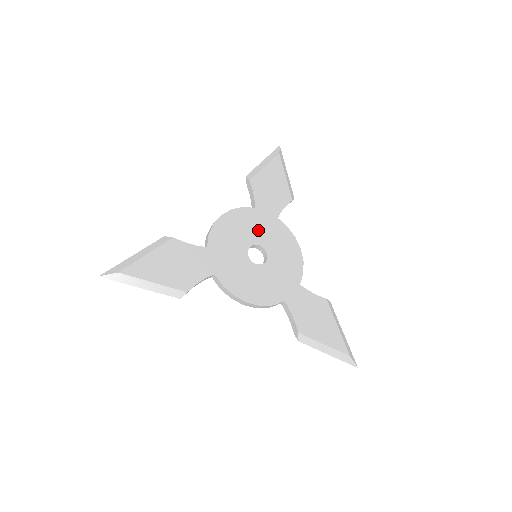
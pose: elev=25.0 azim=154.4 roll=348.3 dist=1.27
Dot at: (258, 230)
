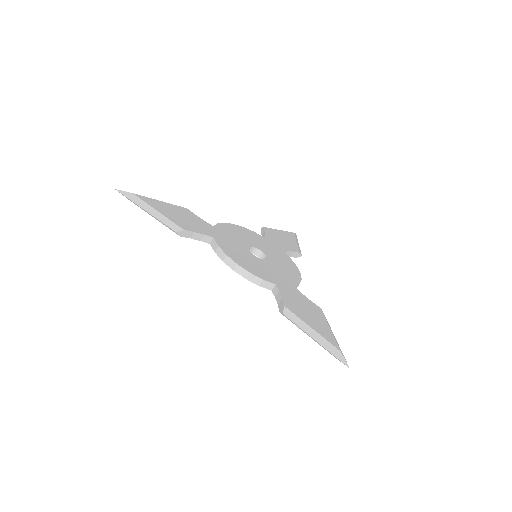
Dot at: (263, 245)
